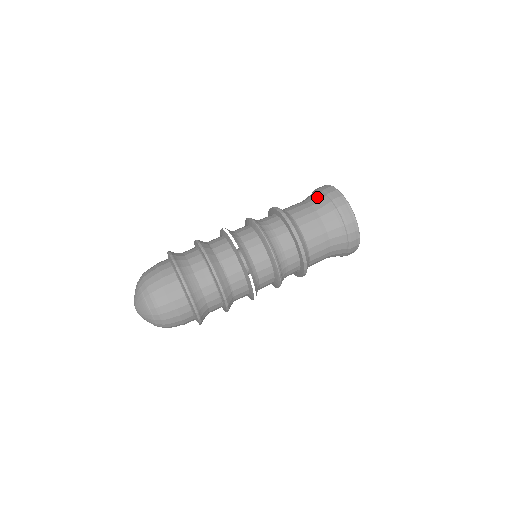
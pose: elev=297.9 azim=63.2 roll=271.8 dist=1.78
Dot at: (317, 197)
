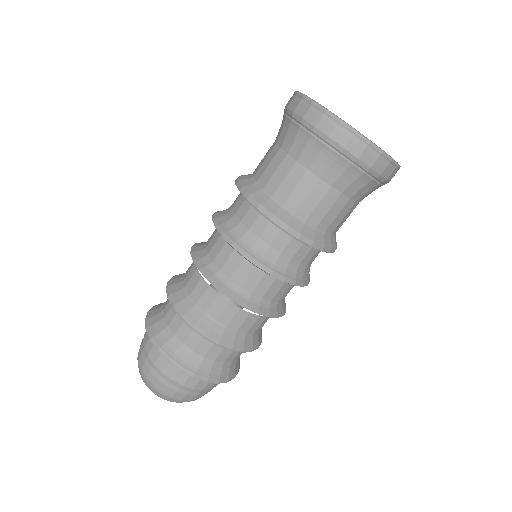
Dot at: (358, 182)
